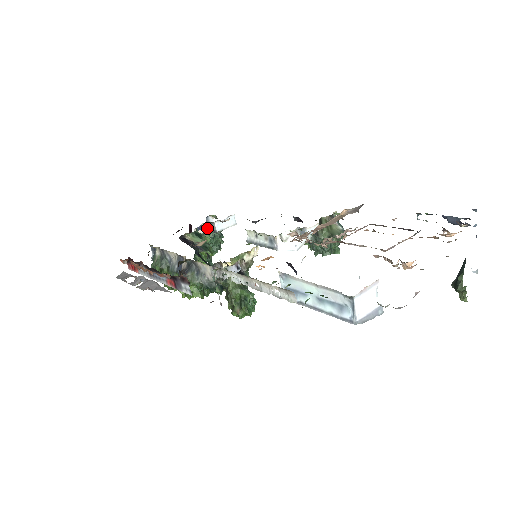
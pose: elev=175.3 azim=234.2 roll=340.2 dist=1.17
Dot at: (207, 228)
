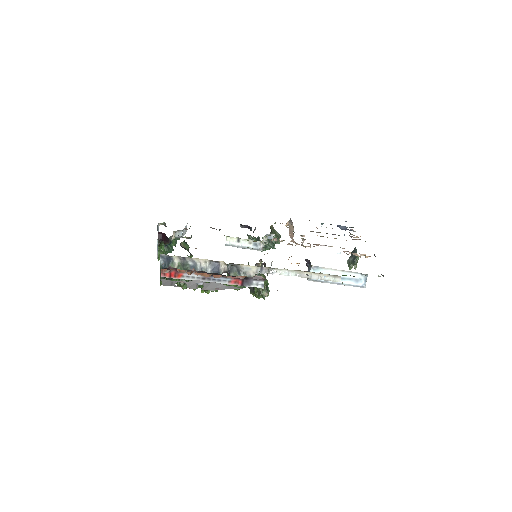
Dot at: (191, 236)
